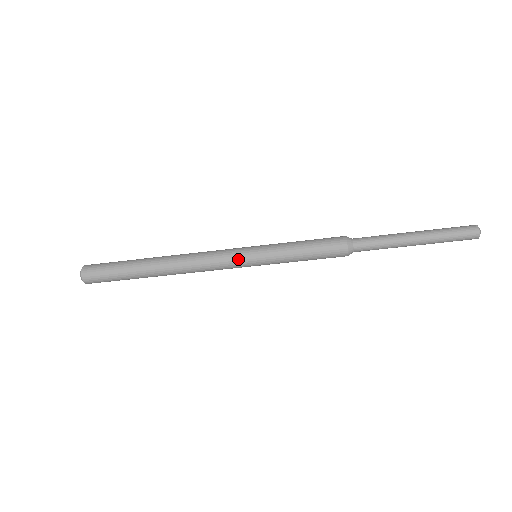
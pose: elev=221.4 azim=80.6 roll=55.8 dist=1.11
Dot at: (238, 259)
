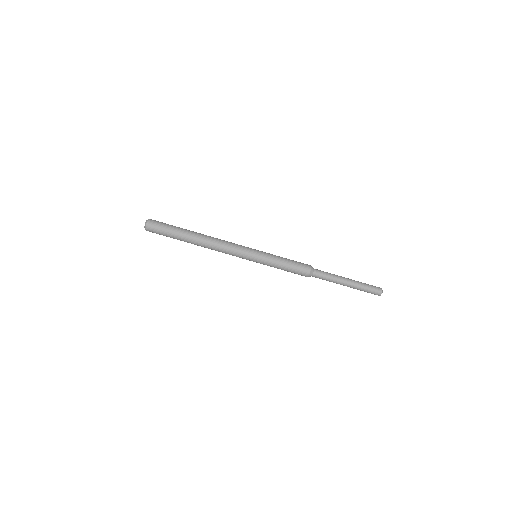
Dot at: (248, 247)
